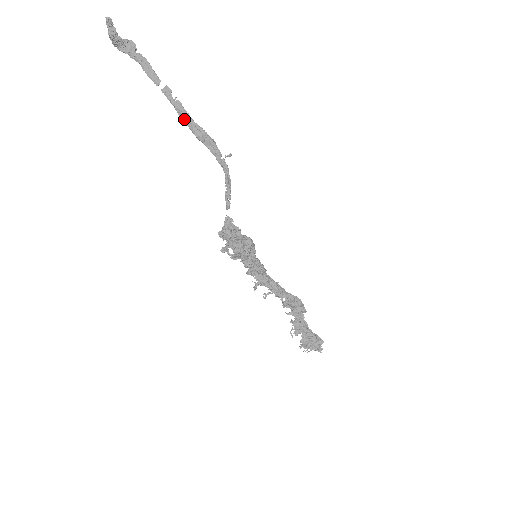
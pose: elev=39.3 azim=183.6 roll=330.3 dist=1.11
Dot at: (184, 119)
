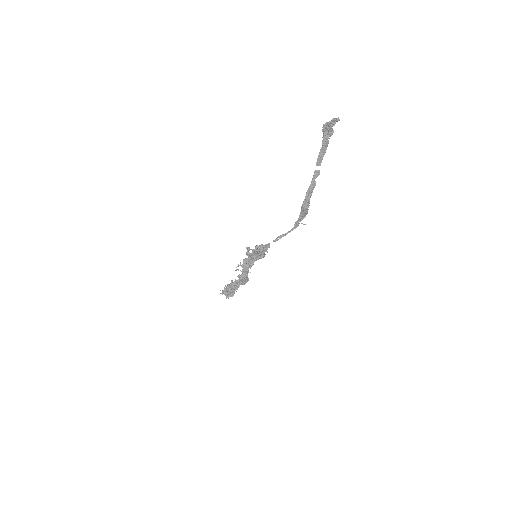
Dot at: (307, 194)
